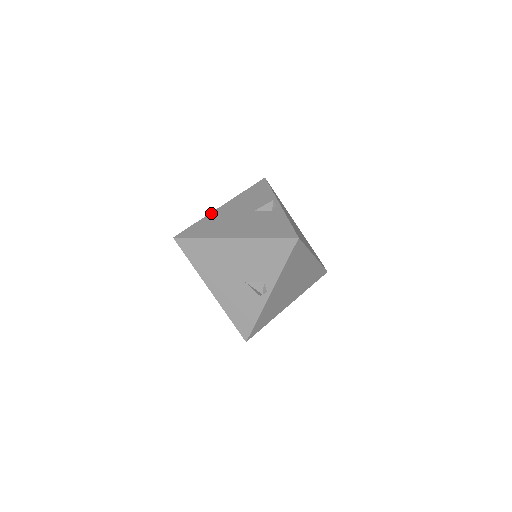
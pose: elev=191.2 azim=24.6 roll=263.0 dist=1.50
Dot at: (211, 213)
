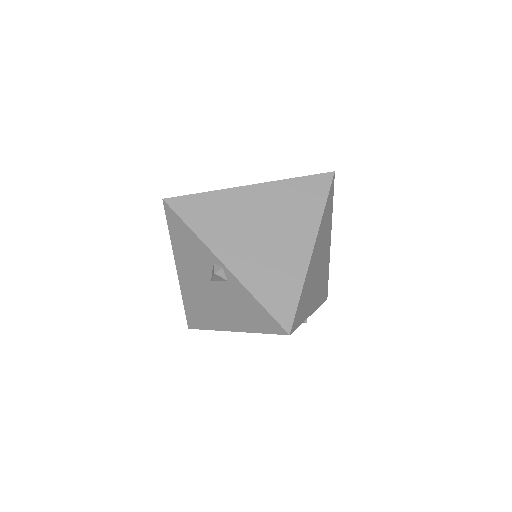
Dot at: (180, 287)
